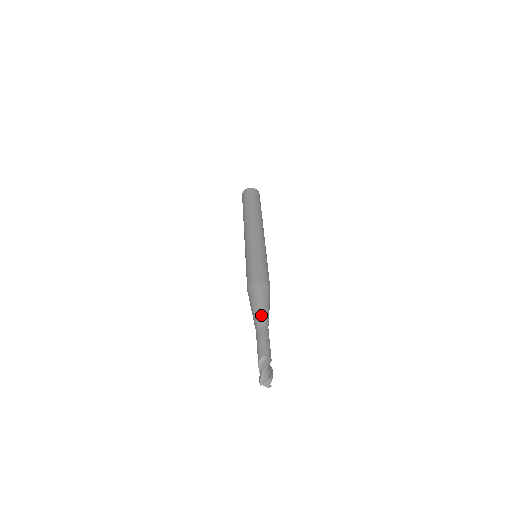
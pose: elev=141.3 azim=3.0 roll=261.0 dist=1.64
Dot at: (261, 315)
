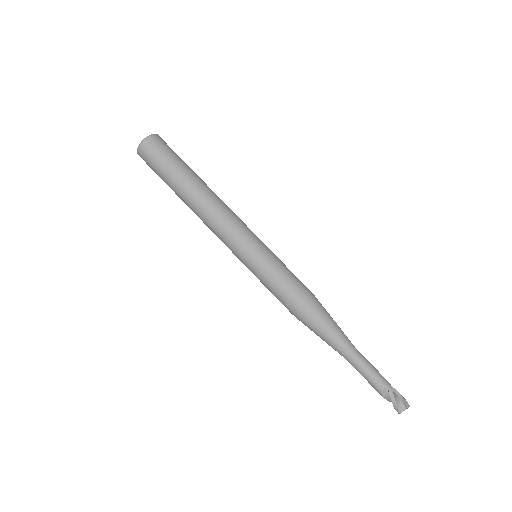
Dot at: (343, 344)
